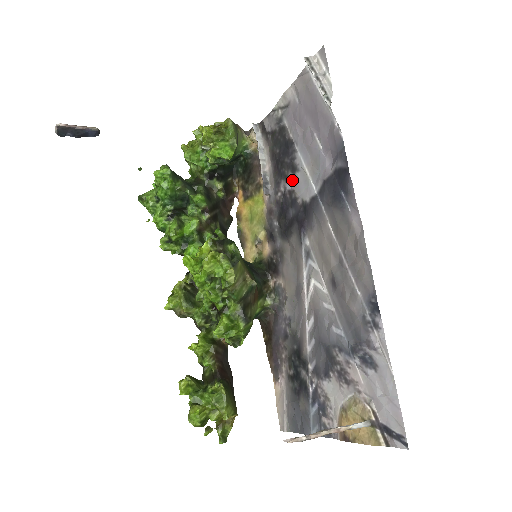
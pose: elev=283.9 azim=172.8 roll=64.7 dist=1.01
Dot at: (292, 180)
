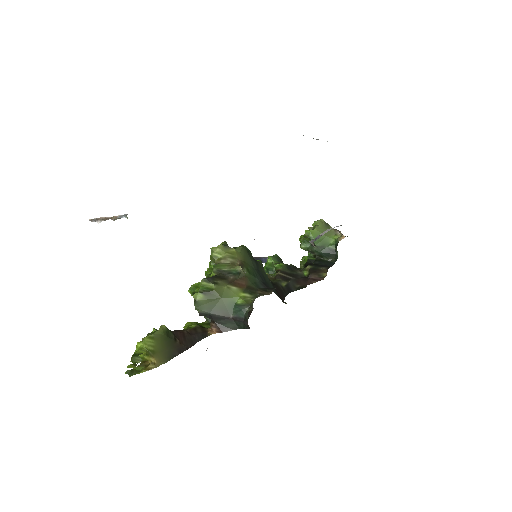
Dot at: occluded
